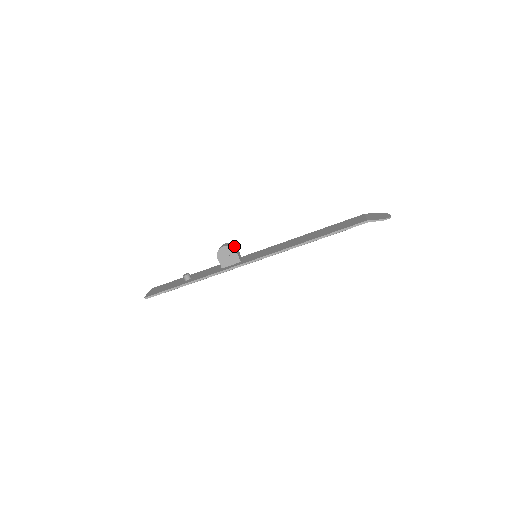
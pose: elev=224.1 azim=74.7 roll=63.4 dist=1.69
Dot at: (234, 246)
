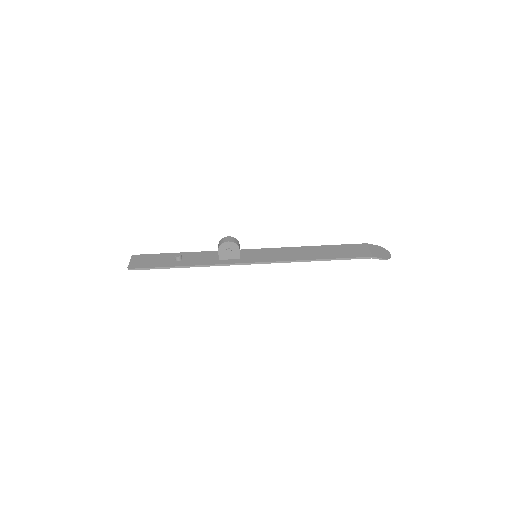
Dot at: (238, 242)
